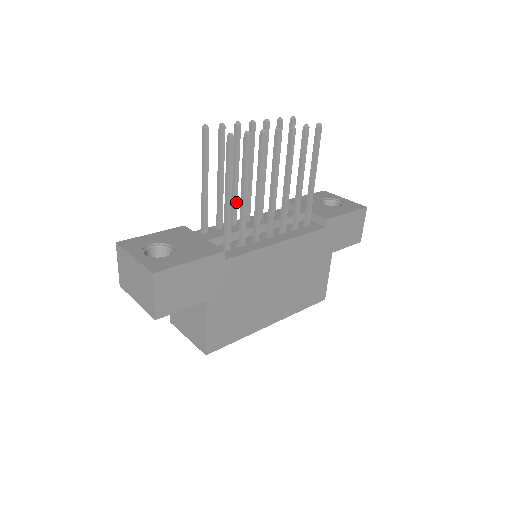
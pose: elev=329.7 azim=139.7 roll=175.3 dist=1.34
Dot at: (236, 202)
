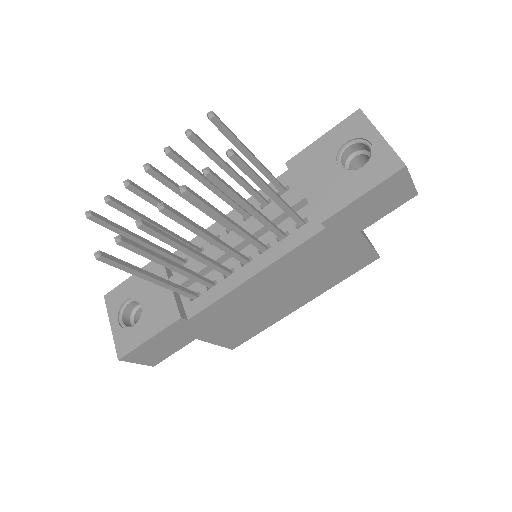
Dot at: occluded
